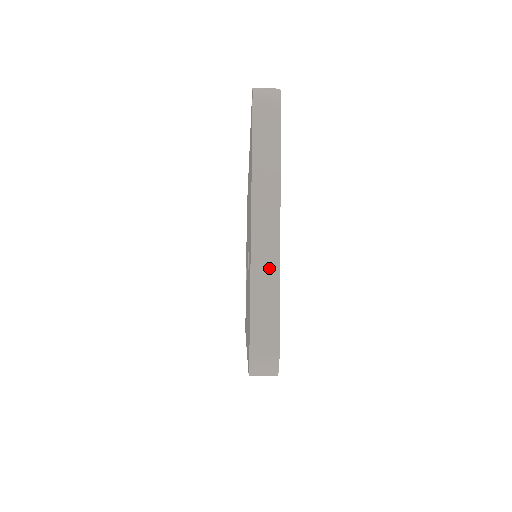
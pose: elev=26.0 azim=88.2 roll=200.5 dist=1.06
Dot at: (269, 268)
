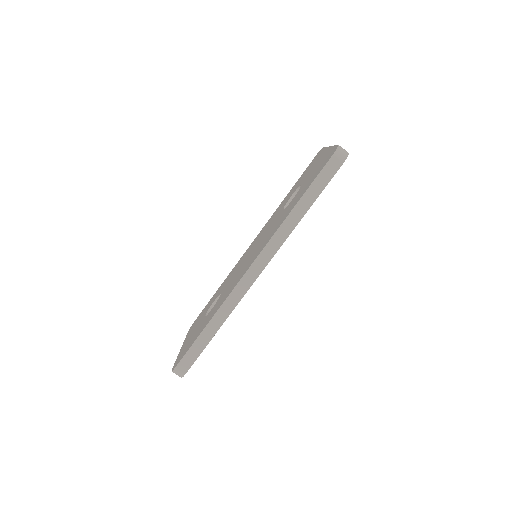
Dot at: occluded
